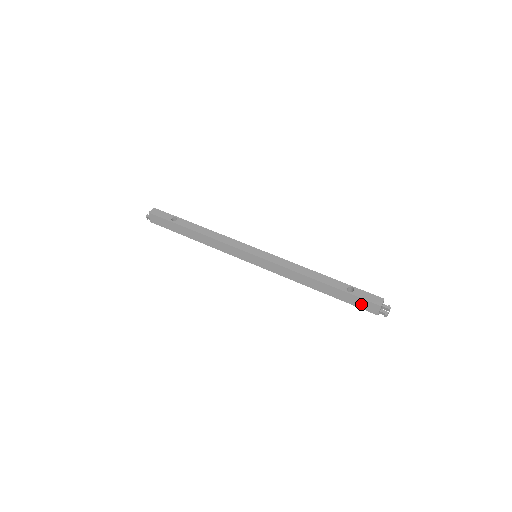
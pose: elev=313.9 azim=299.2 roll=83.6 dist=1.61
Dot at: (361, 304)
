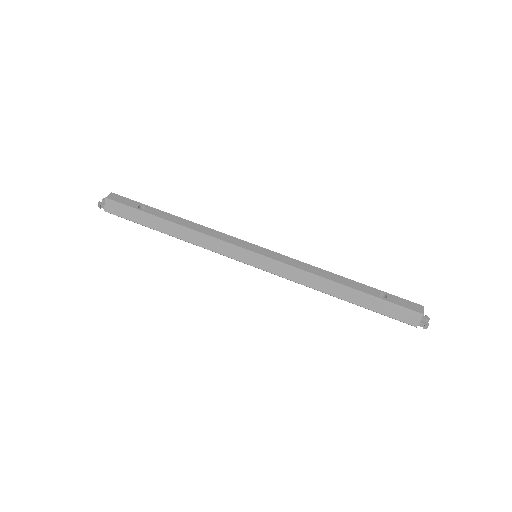
Dot at: (397, 313)
